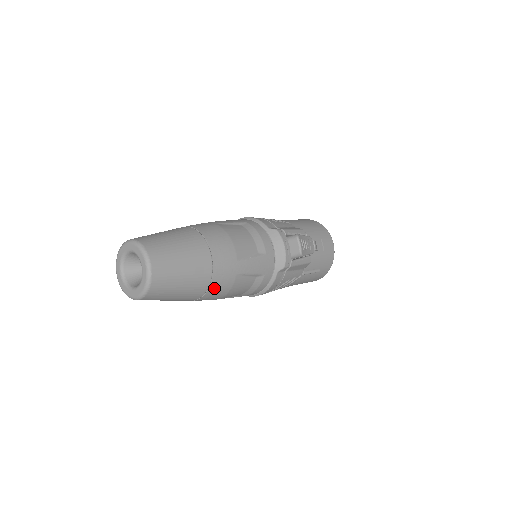
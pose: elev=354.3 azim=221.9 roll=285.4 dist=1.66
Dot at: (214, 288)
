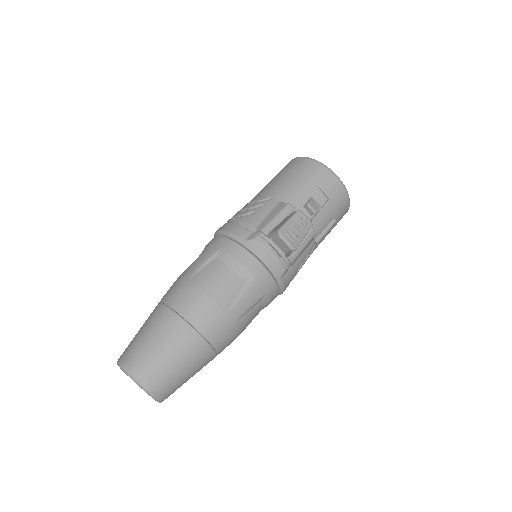
Dot at: (222, 347)
